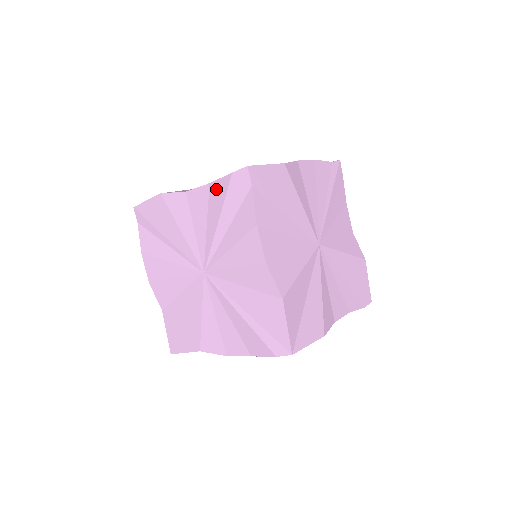
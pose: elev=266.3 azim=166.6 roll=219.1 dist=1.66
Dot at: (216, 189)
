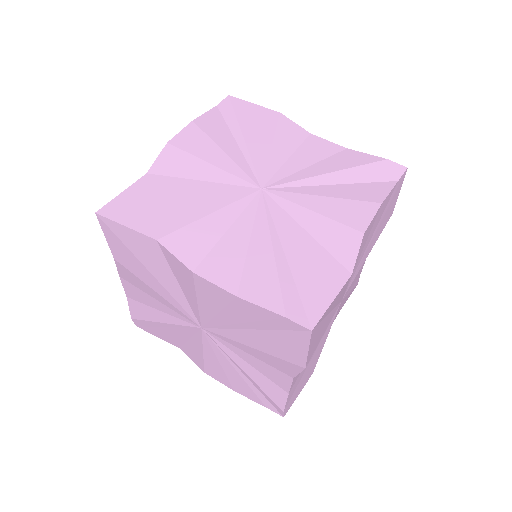
Dot at: (353, 155)
